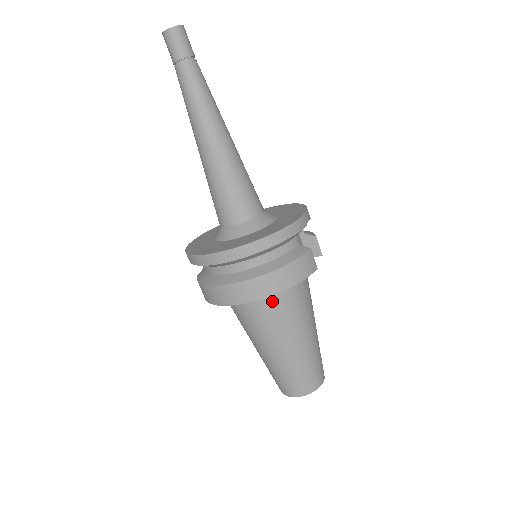
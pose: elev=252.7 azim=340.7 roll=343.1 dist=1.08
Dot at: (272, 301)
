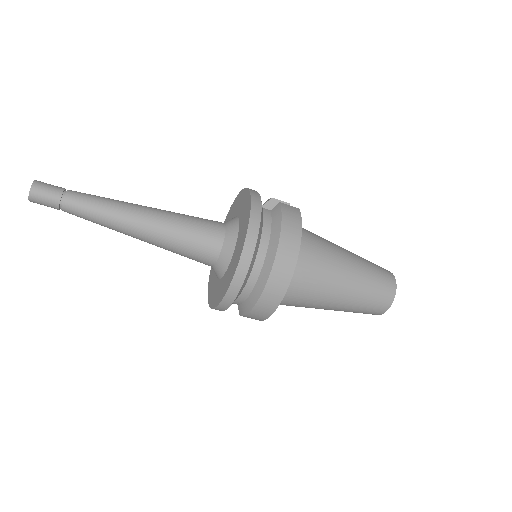
Dot at: (302, 261)
